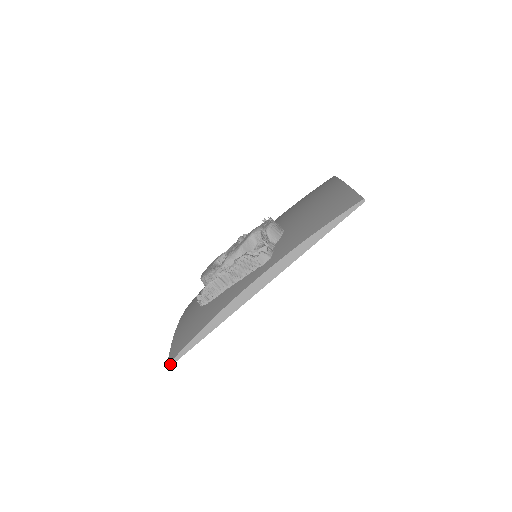
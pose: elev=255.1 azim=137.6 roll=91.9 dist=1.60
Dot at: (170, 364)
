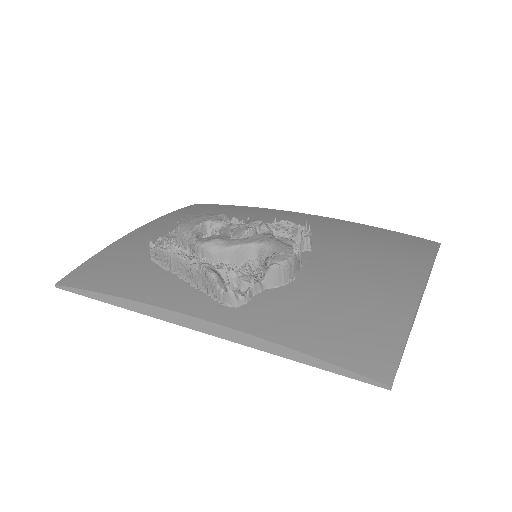
Dot at: (58, 286)
